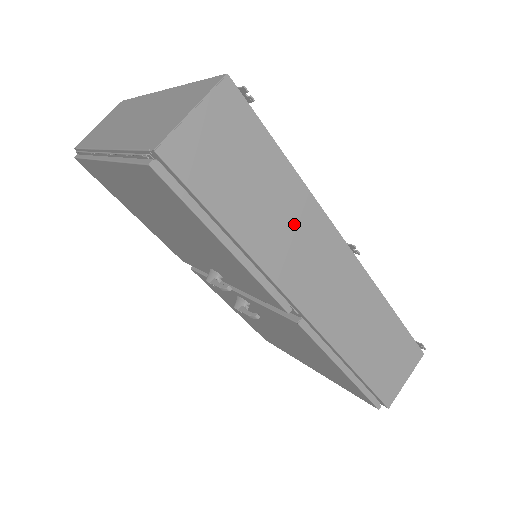
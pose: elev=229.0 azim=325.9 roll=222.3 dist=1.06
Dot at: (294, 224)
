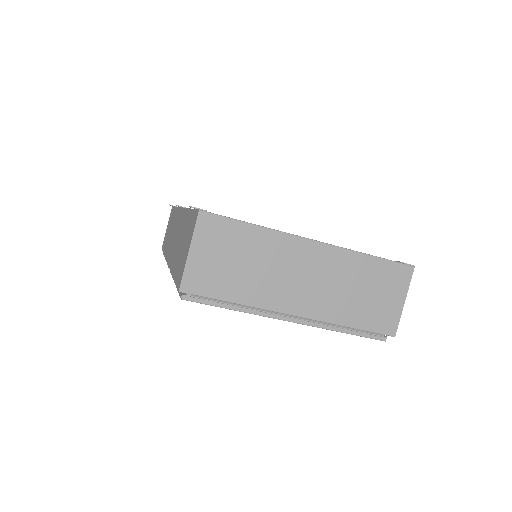
Dot at: occluded
